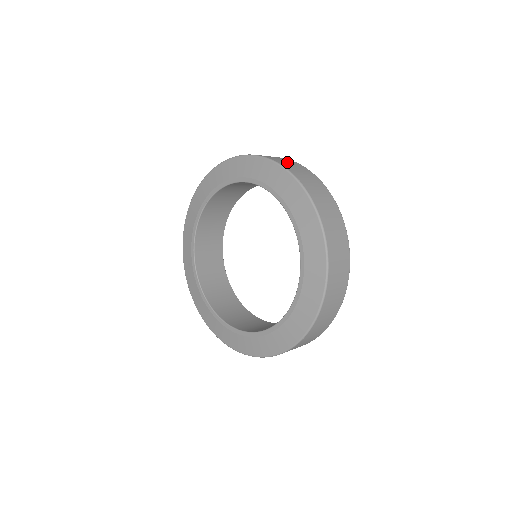
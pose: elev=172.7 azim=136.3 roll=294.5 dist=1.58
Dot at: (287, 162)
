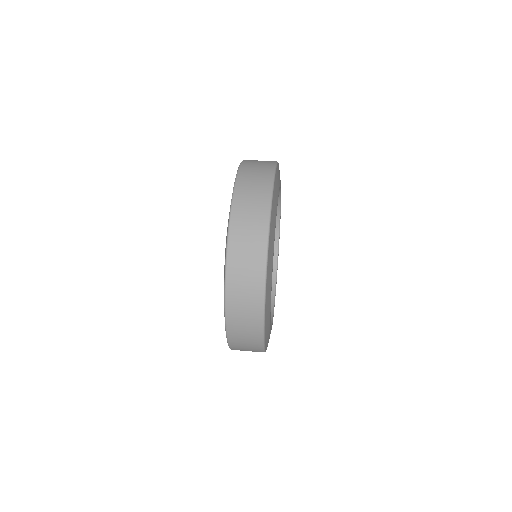
Dot at: (244, 302)
